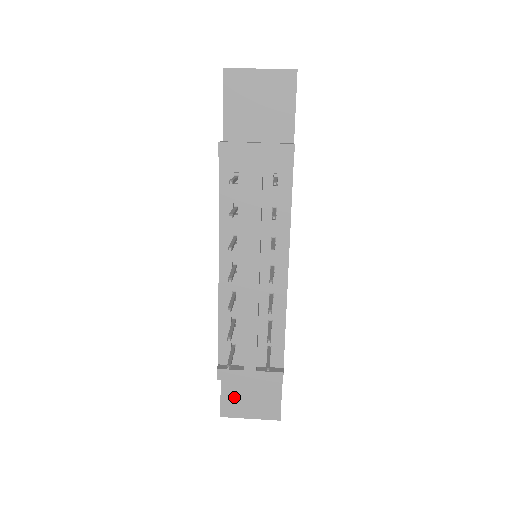
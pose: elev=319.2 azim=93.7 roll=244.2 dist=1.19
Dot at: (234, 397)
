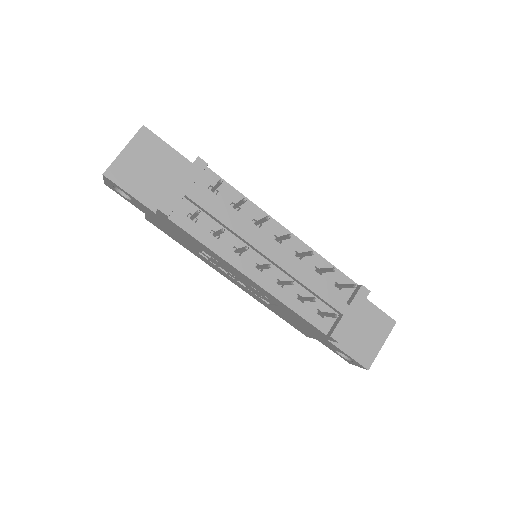
Dot at: (358, 347)
